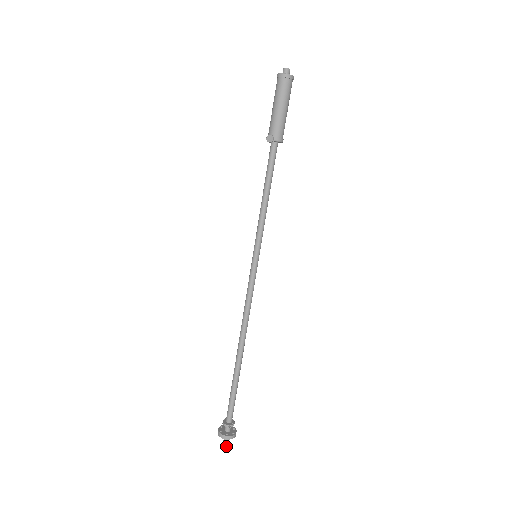
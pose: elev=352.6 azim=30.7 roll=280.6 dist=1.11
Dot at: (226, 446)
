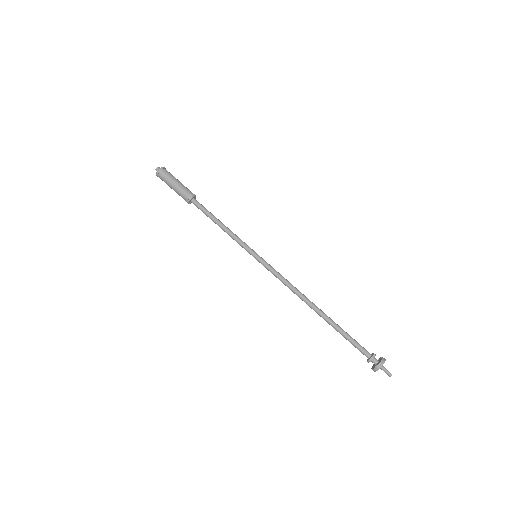
Dot at: (390, 374)
